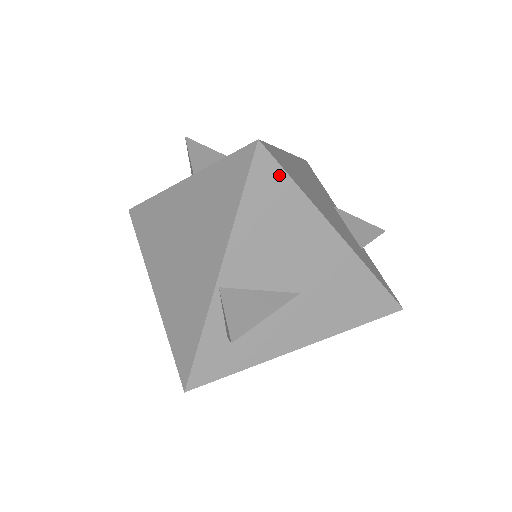
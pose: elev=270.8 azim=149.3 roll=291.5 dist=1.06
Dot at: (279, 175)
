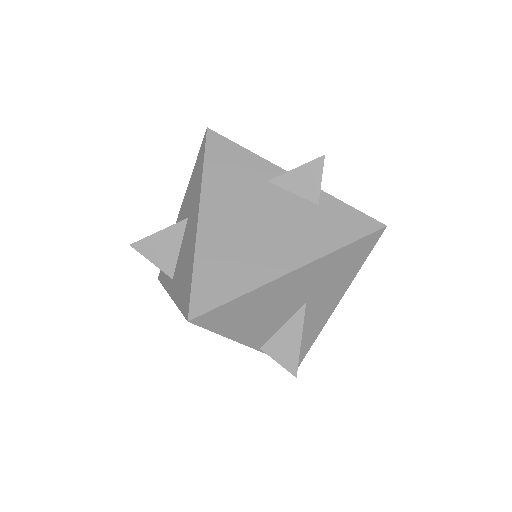
Dot at: (221, 310)
